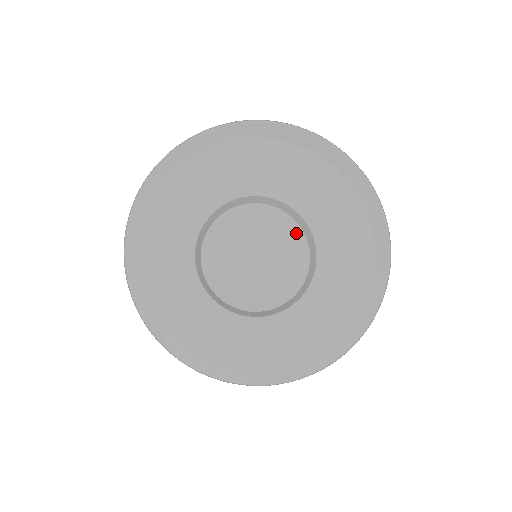
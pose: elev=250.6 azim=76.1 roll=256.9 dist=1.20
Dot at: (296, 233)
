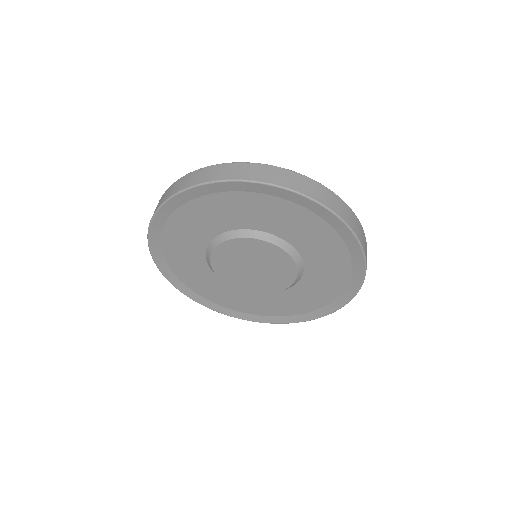
Dot at: (284, 256)
